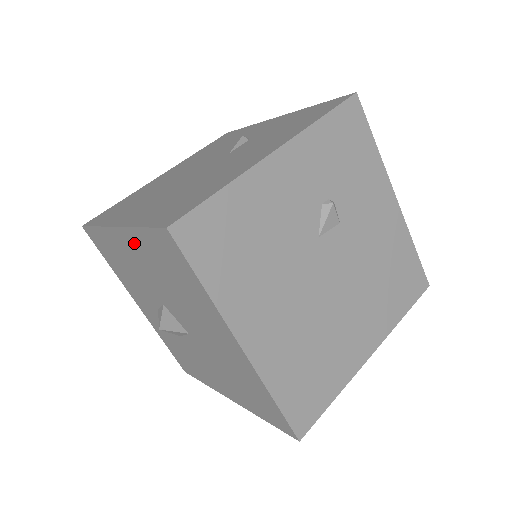
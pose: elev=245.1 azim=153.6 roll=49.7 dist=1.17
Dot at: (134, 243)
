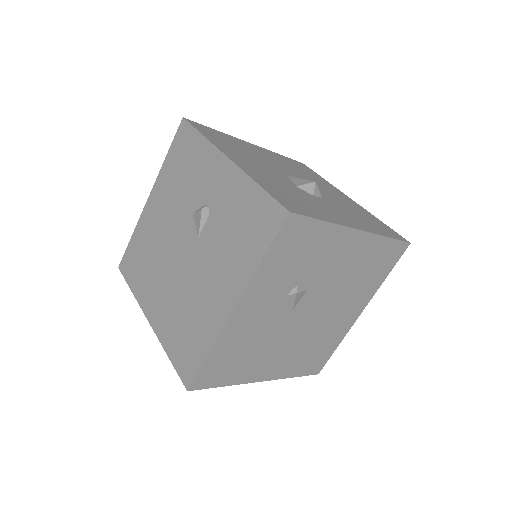
Dot at: occluded
